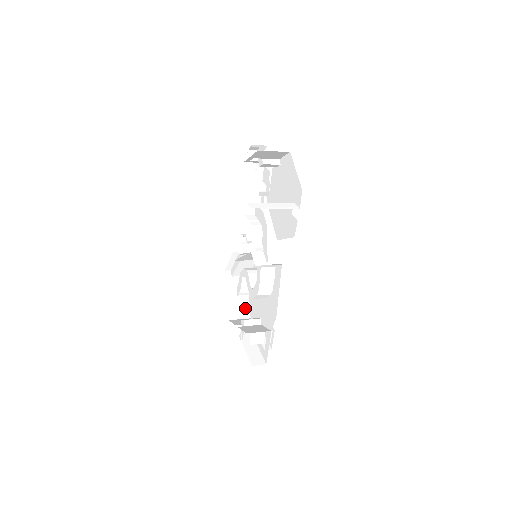
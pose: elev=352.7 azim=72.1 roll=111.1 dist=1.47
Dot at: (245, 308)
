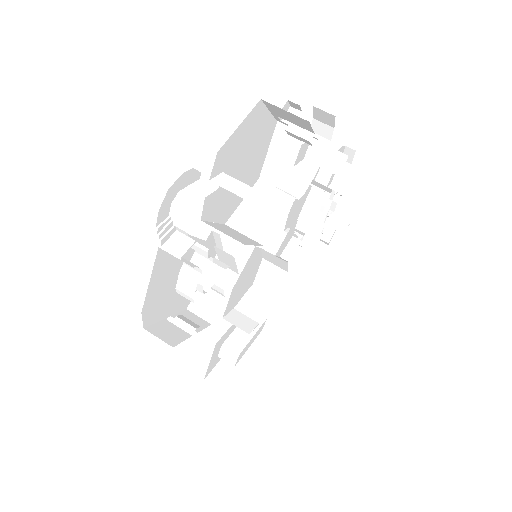
Dot at: (213, 309)
